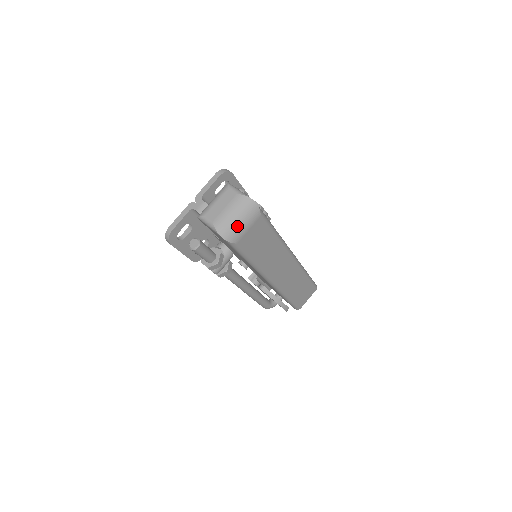
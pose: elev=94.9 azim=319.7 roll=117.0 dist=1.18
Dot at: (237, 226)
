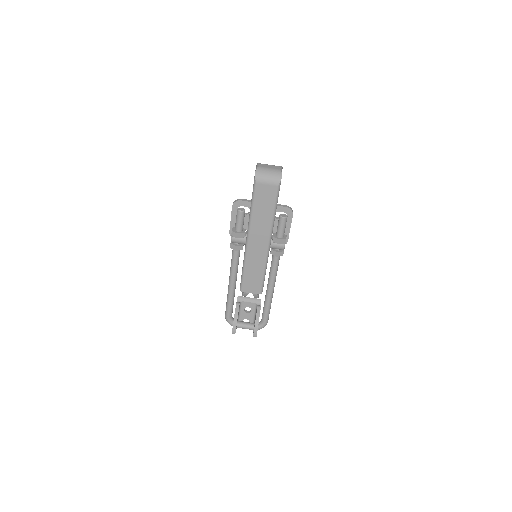
Dot at: (265, 176)
